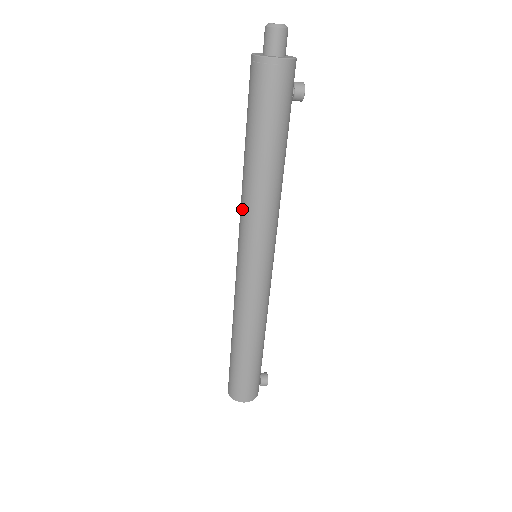
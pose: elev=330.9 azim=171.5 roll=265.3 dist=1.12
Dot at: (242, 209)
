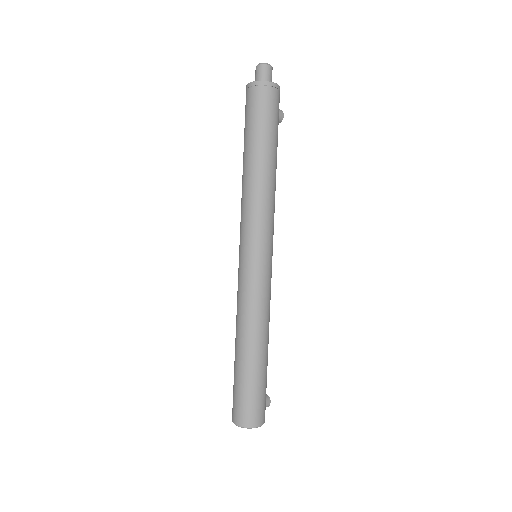
Dot at: (250, 206)
